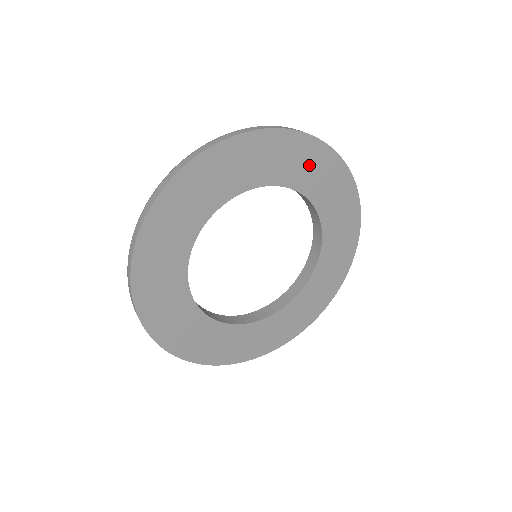
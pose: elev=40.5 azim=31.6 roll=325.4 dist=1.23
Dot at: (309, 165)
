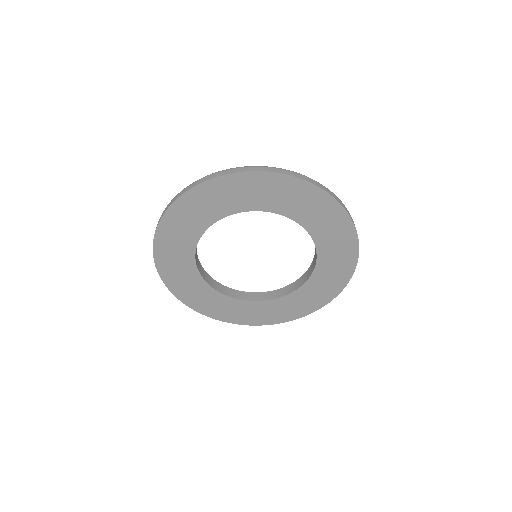
Dot at: (225, 195)
